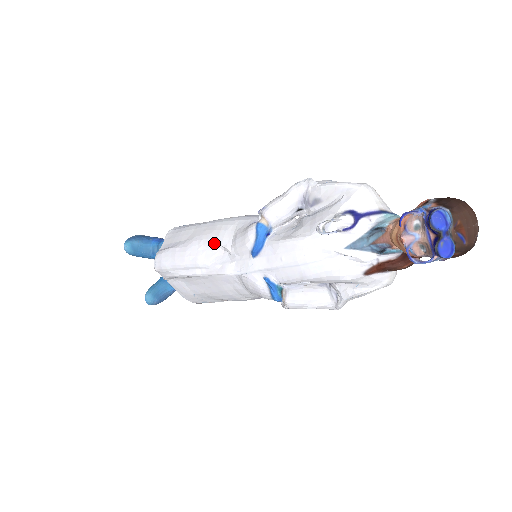
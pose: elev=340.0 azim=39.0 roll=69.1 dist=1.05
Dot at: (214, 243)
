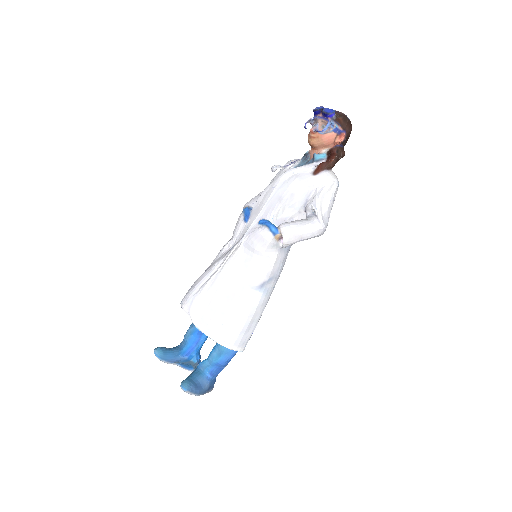
Dot at: (221, 251)
